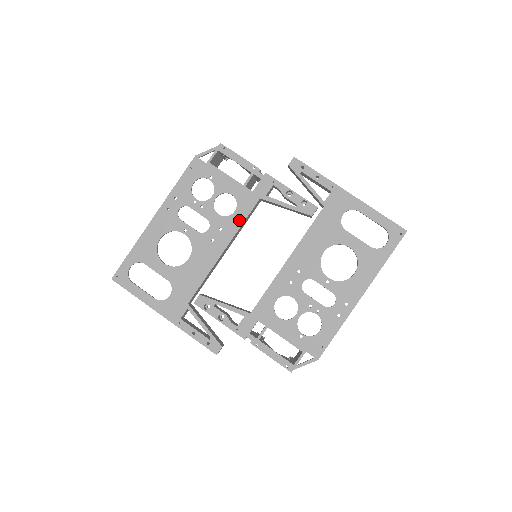
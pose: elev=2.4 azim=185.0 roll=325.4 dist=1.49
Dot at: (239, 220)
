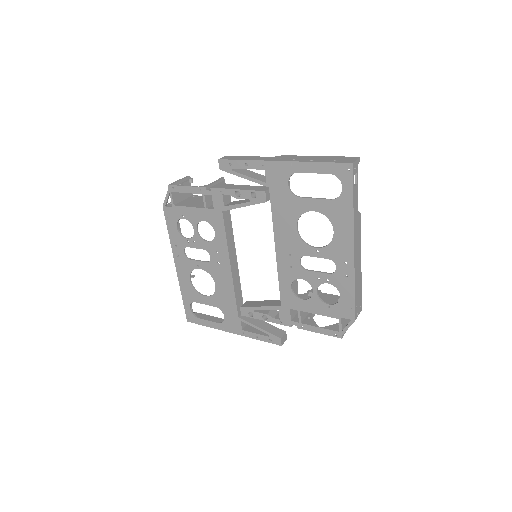
Dot at: (222, 238)
